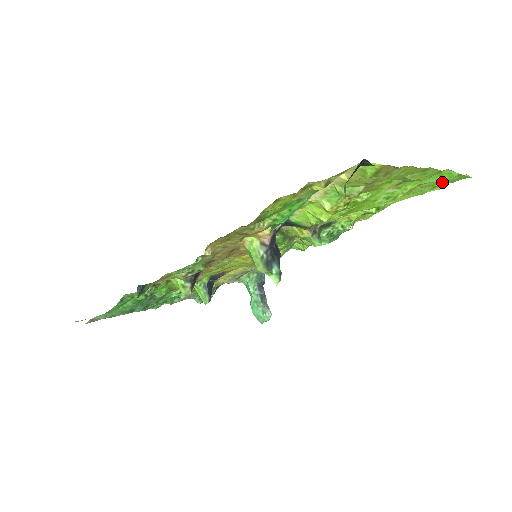
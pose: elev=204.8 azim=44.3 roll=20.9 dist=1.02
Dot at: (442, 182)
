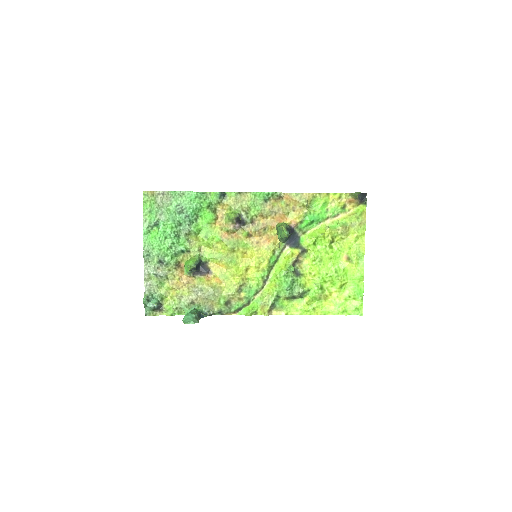
Dot at: (355, 294)
